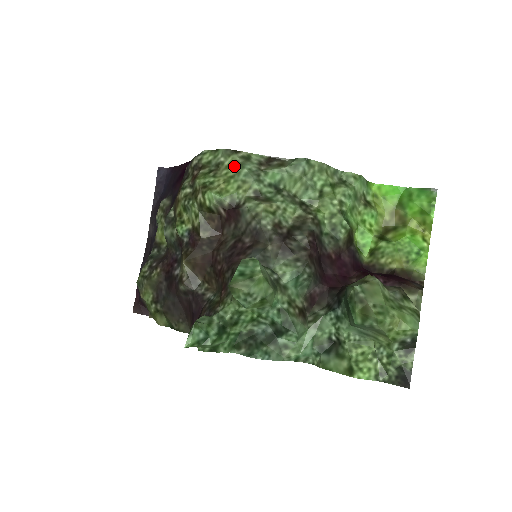
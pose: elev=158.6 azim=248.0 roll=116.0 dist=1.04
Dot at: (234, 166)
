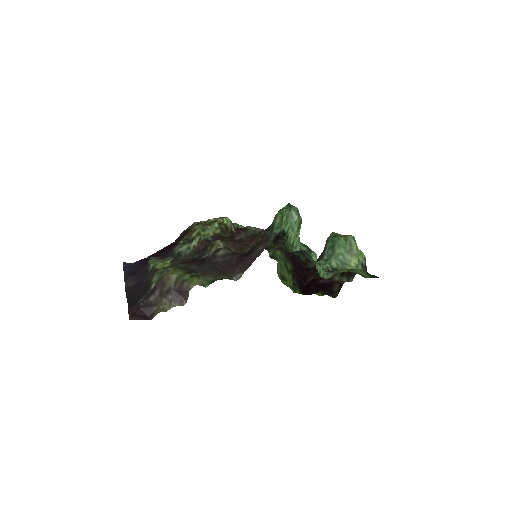
Dot at: occluded
